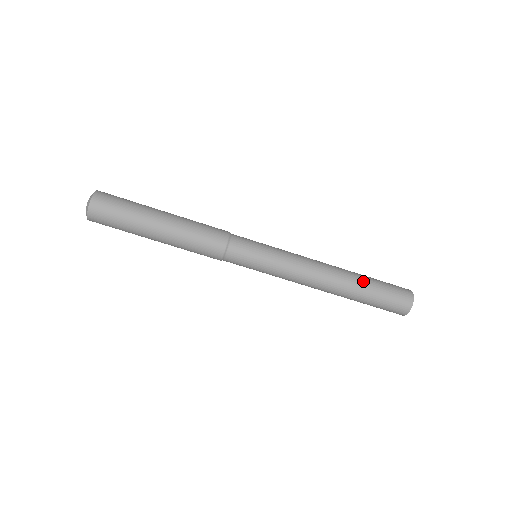
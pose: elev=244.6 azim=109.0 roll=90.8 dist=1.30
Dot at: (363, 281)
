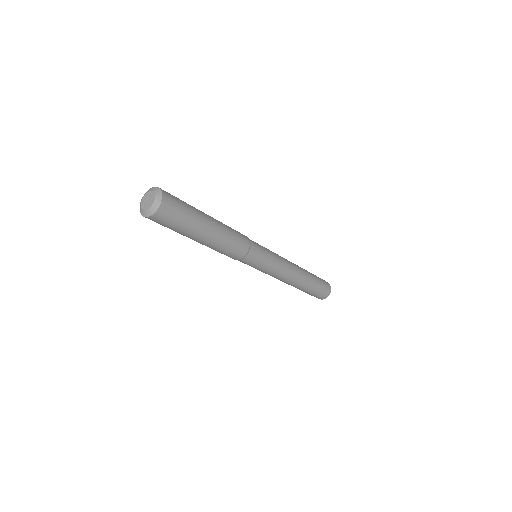
Dot at: (304, 290)
